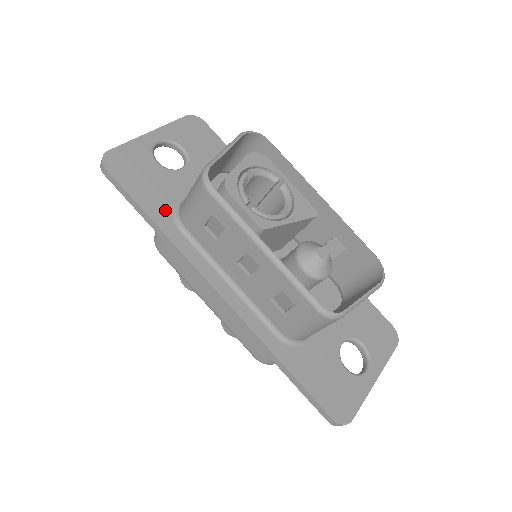
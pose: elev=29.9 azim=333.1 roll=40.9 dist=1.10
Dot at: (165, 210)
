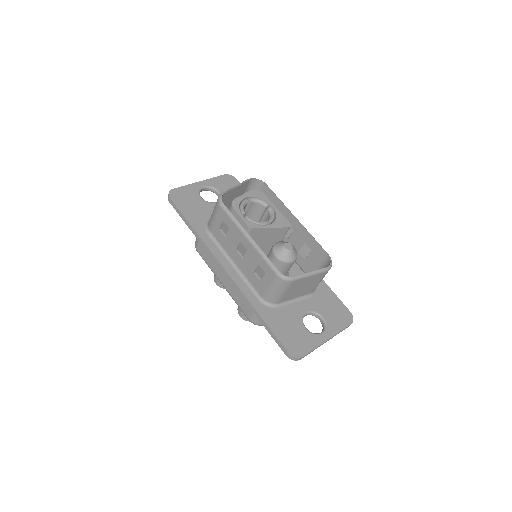
Dot at: (200, 222)
